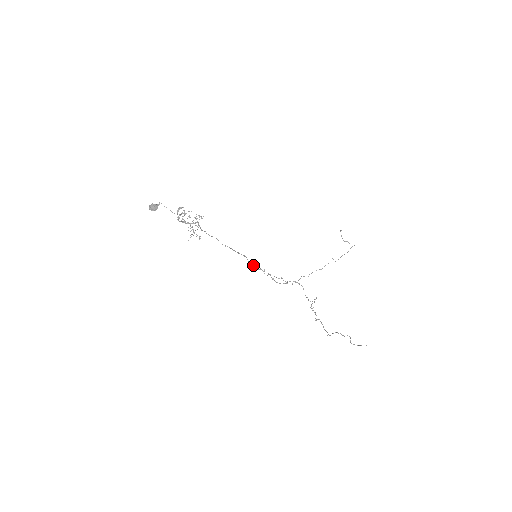
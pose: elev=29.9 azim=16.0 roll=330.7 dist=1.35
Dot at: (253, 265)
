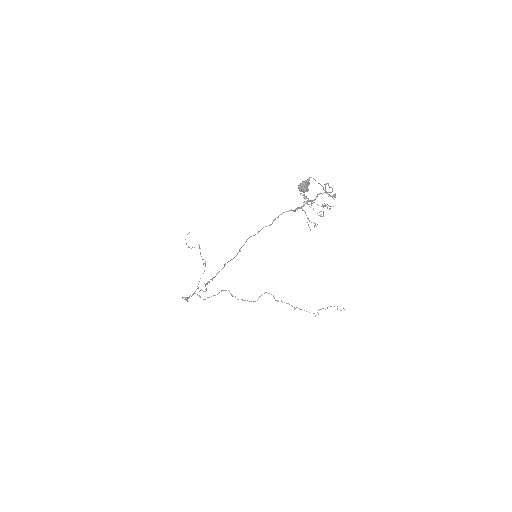
Dot at: occluded
